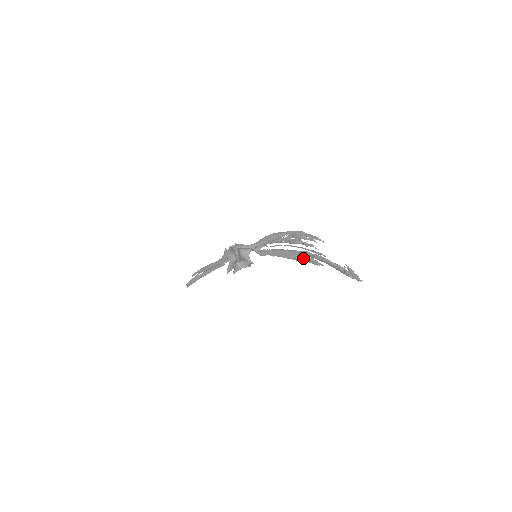
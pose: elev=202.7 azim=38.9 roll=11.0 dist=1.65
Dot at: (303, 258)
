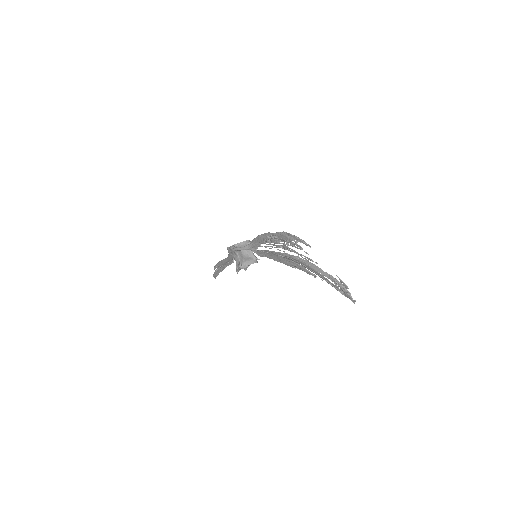
Dot at: (295, 266)
